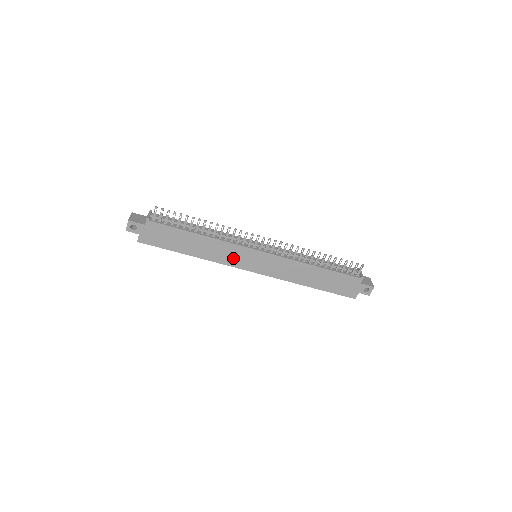
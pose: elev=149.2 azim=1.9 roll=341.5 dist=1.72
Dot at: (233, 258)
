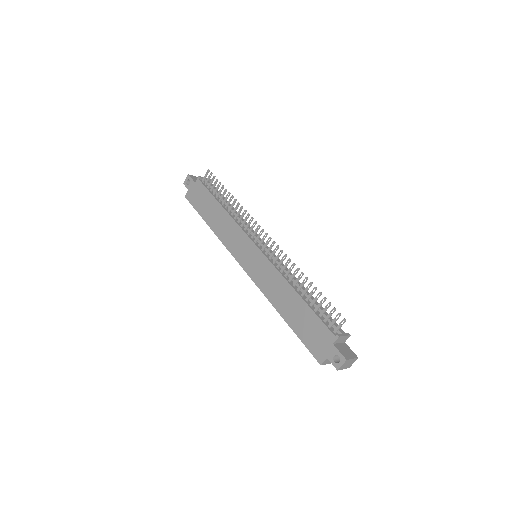
Dot at: (235, 244)
